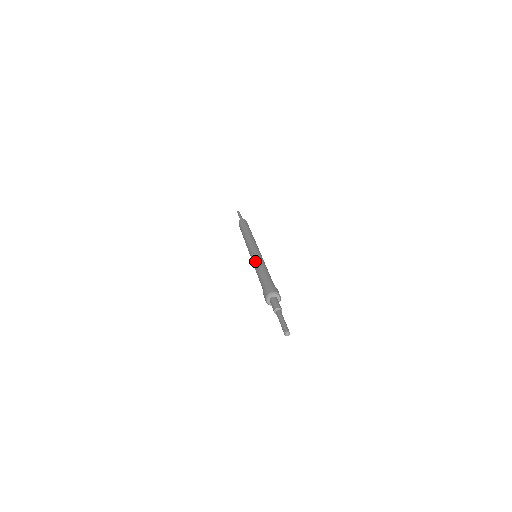
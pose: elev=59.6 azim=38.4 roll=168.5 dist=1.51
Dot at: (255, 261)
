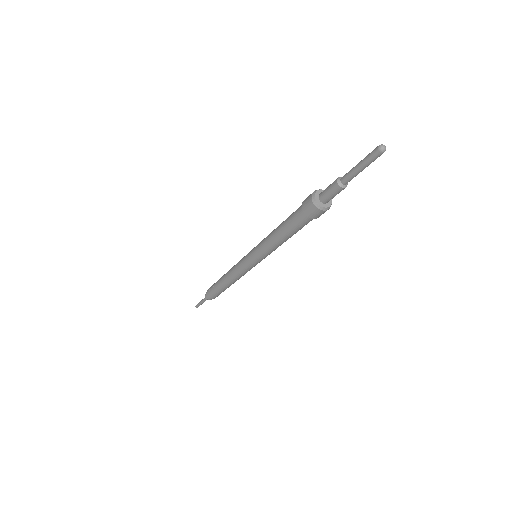
Dot at: occluded
